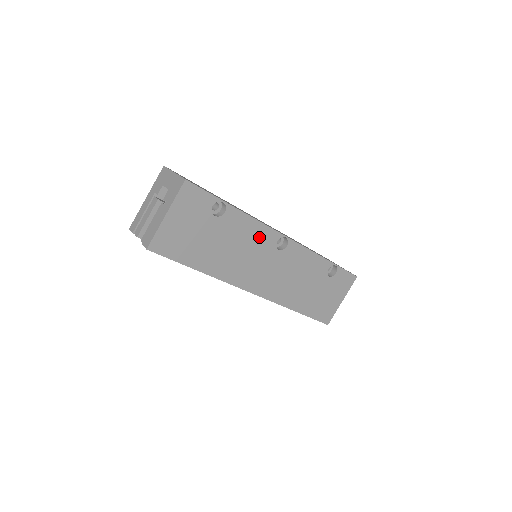
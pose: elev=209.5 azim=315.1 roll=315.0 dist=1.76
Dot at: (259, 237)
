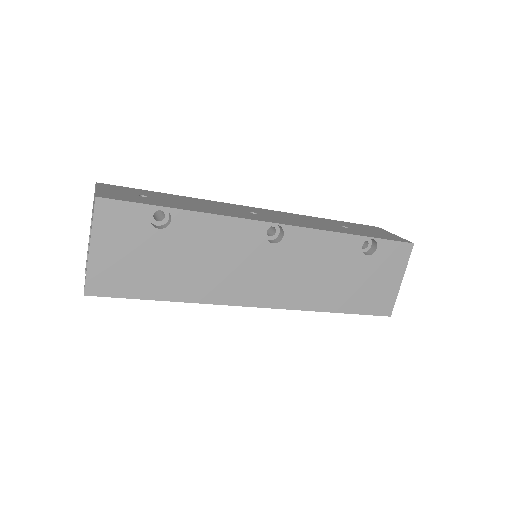
Dot at: (236, 236)
